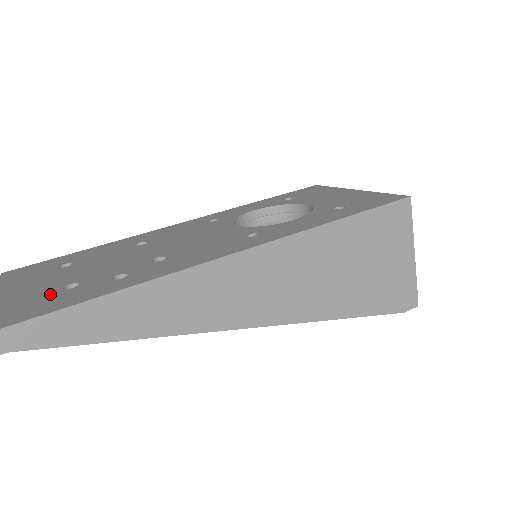
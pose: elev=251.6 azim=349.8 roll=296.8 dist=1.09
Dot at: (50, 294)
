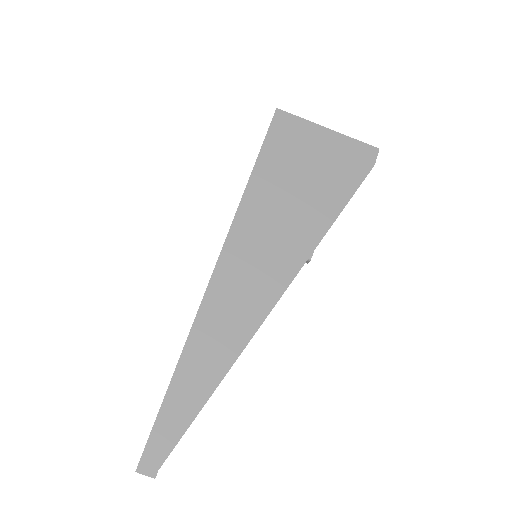
Dot at: occluded
